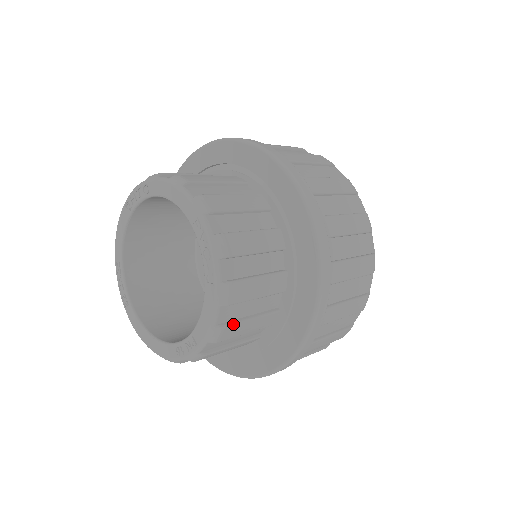
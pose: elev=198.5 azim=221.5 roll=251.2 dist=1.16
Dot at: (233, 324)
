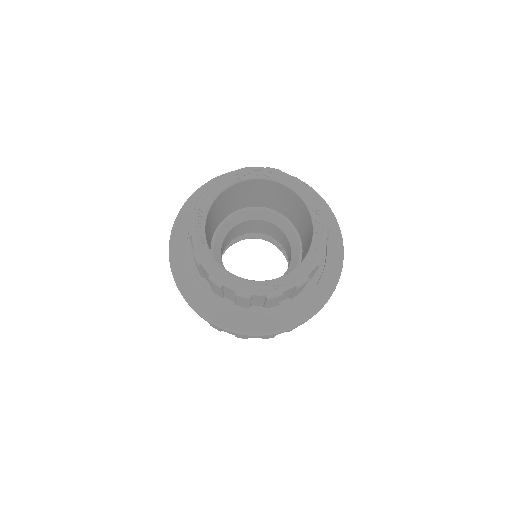
Dot at: occluded
